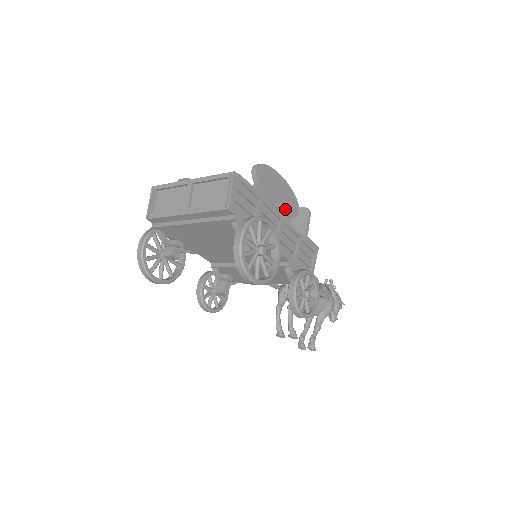
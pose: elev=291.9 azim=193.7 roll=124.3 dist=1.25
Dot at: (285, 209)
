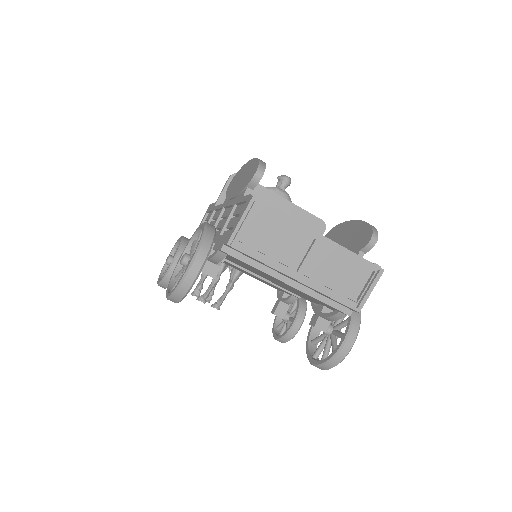
Dot at: occluded
